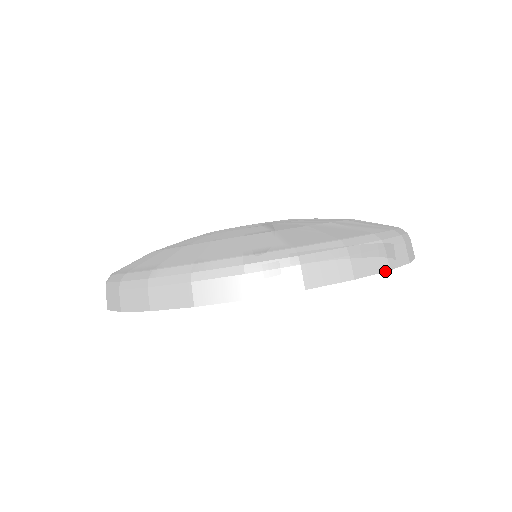
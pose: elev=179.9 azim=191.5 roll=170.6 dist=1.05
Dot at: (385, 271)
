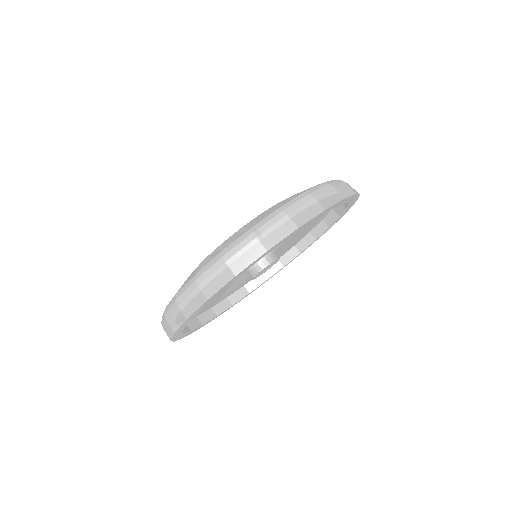
Dot at: (204, 303)
